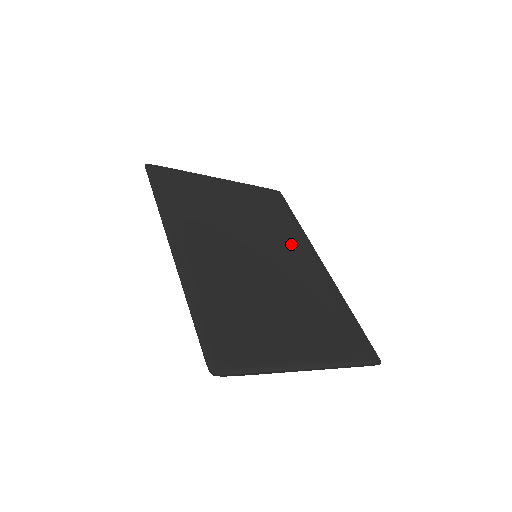
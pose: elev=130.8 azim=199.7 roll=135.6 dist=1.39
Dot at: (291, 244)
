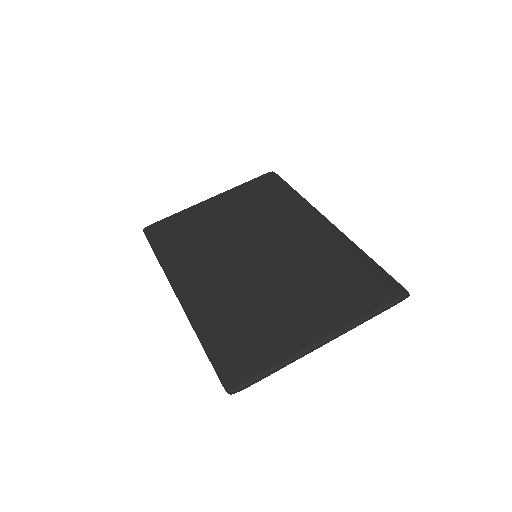
Dot at: (291, 221)
